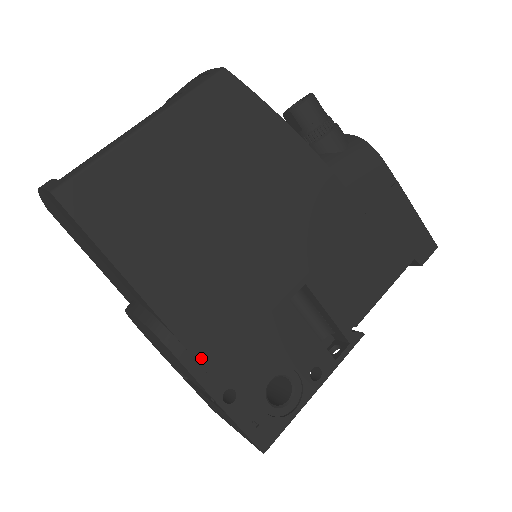
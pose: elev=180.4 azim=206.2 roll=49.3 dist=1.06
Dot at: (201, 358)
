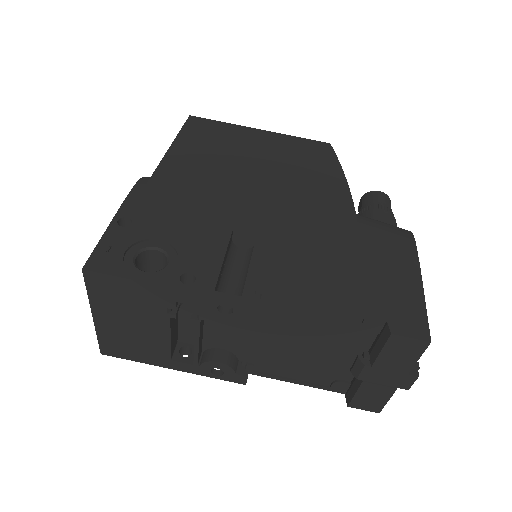
Dot at: (144, 195)
